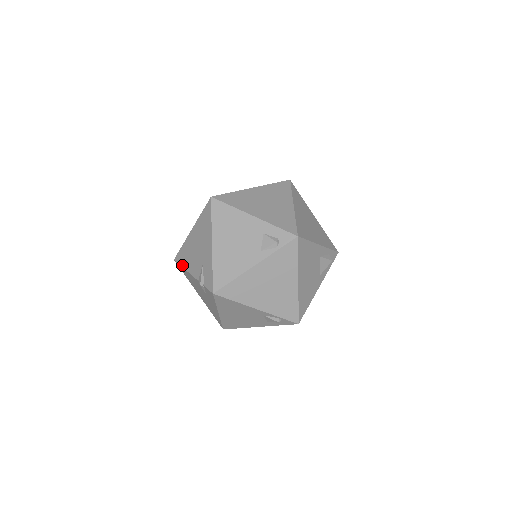
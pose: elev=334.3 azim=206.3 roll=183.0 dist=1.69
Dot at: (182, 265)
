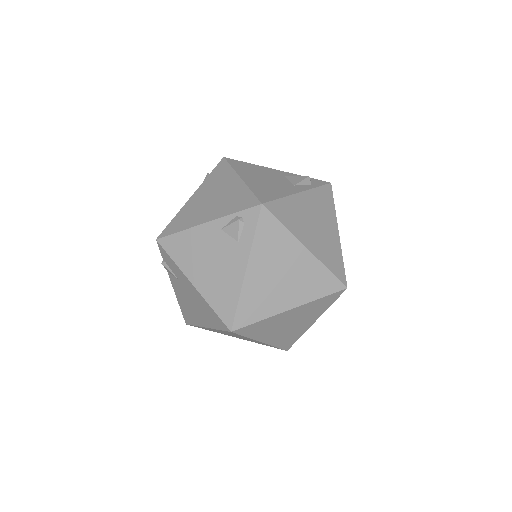
Dot at: (179, 305)
